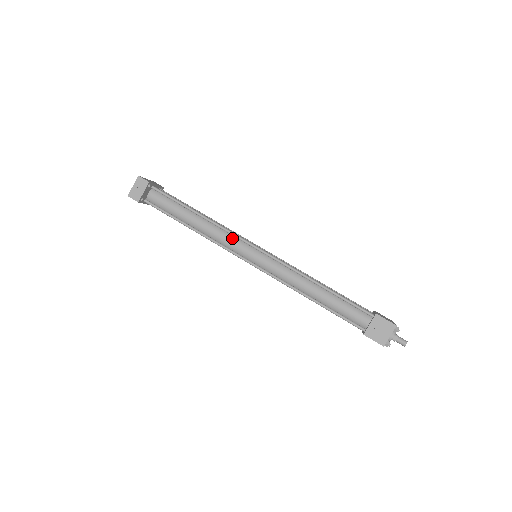
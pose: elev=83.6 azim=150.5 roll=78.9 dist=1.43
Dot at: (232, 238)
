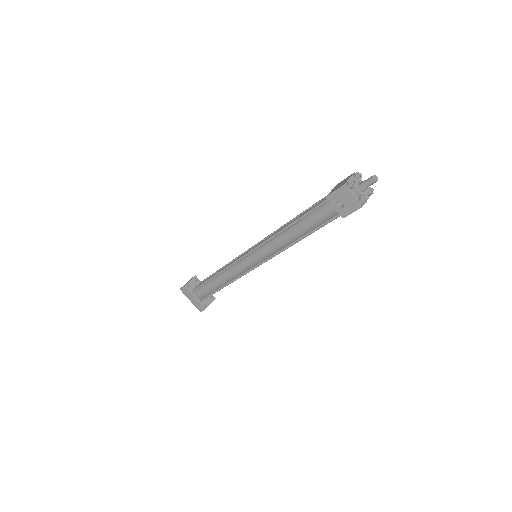
Dot at: occluded
